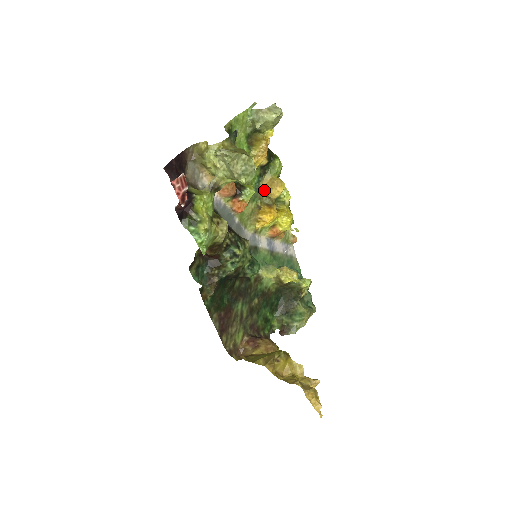
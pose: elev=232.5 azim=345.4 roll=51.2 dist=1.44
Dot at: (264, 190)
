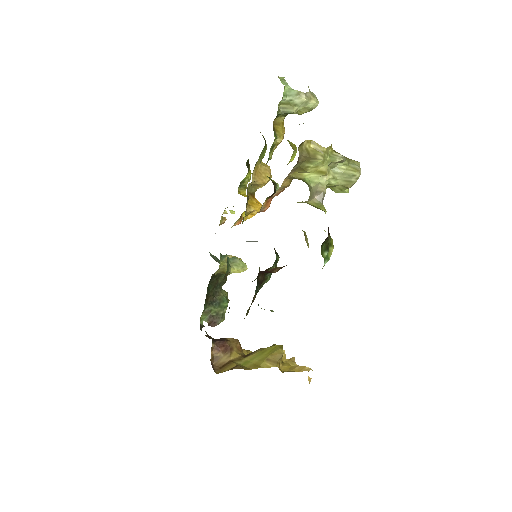
Dot at: (258, 179)
